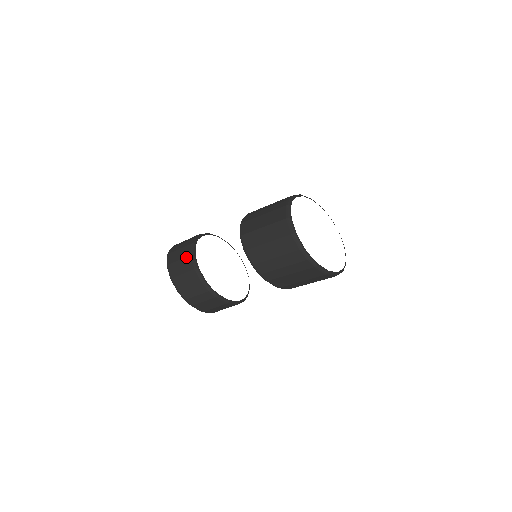
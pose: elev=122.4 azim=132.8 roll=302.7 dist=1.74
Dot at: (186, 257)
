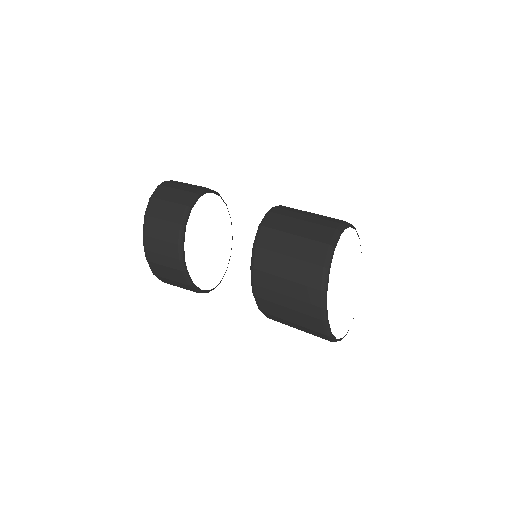
Dot at: (180, 204)
